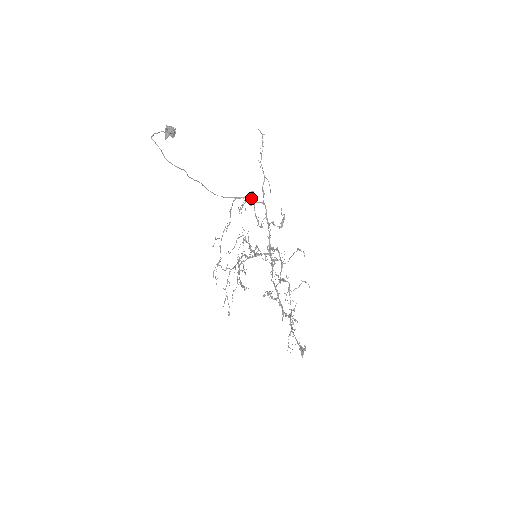
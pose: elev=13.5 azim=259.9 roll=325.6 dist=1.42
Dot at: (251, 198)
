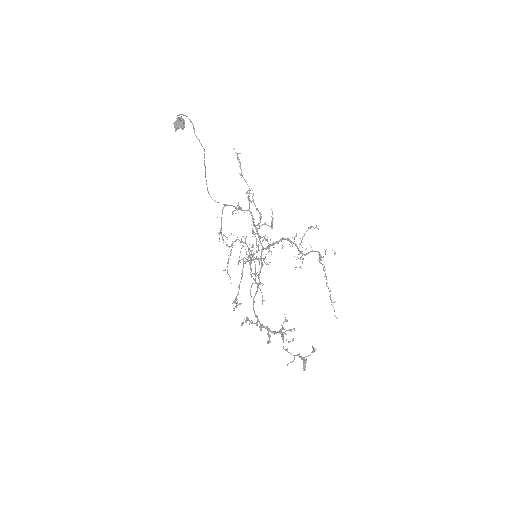
Dot at: (238, 205)
